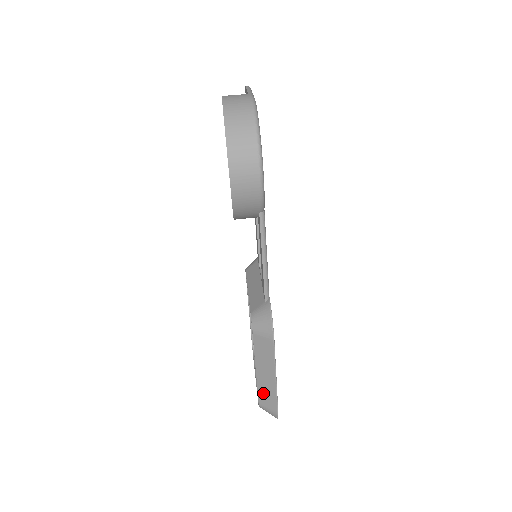
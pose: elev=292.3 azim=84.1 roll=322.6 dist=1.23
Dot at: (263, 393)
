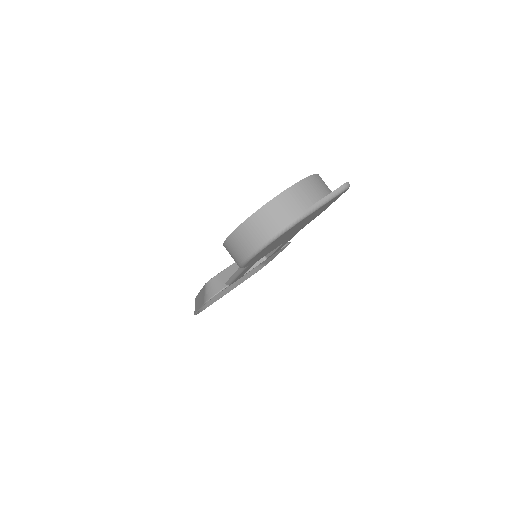
Dot at: occluded
